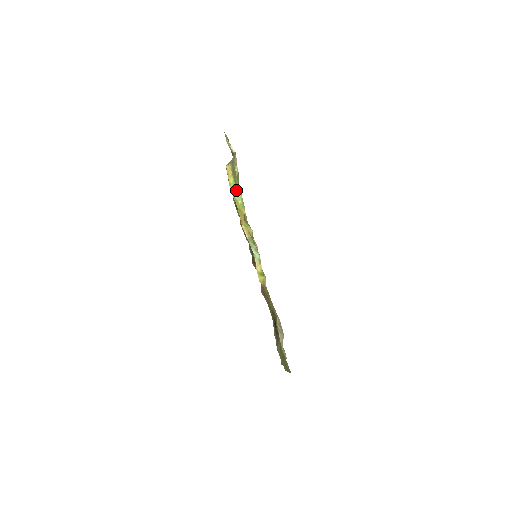
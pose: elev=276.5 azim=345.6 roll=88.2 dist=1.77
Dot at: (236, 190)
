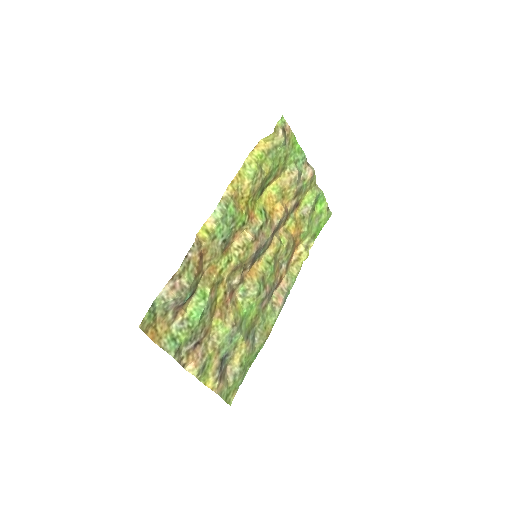
Dot at: (255, 162)
